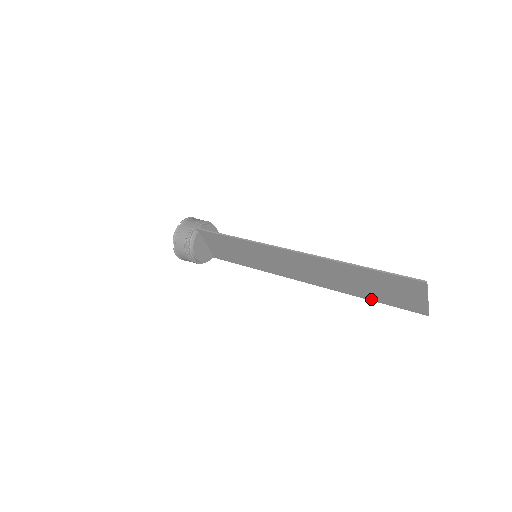
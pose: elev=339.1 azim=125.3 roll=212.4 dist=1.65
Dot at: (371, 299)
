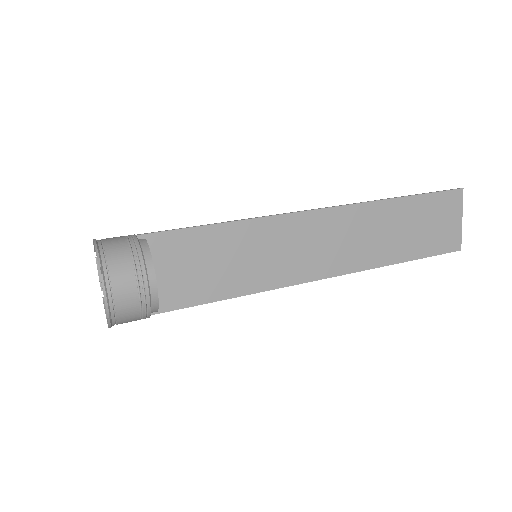
Dot at: (409, 258)
